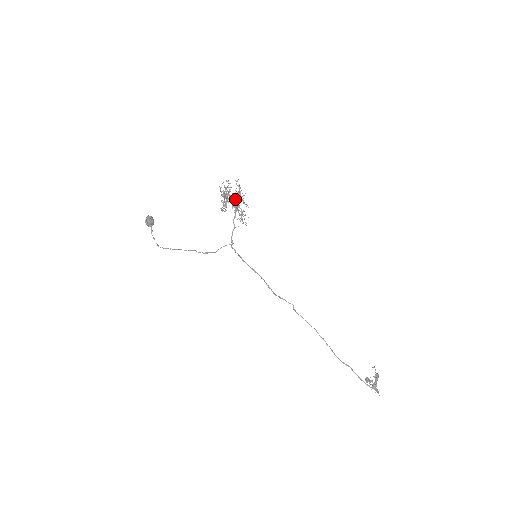
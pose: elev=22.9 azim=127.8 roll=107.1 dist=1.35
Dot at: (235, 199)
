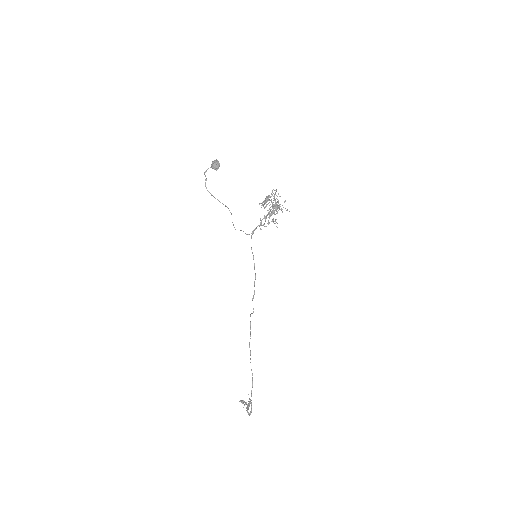
Dot at: (279, 207)
